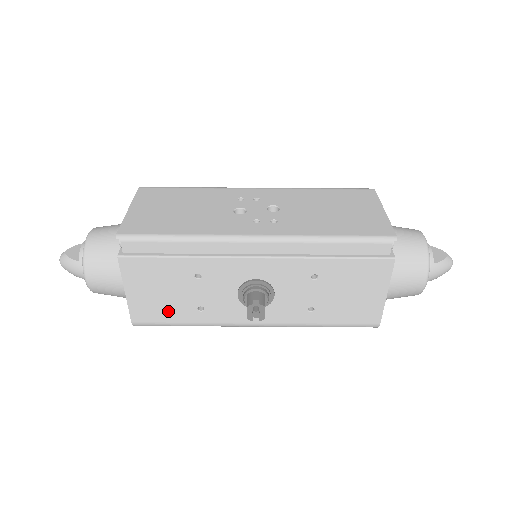
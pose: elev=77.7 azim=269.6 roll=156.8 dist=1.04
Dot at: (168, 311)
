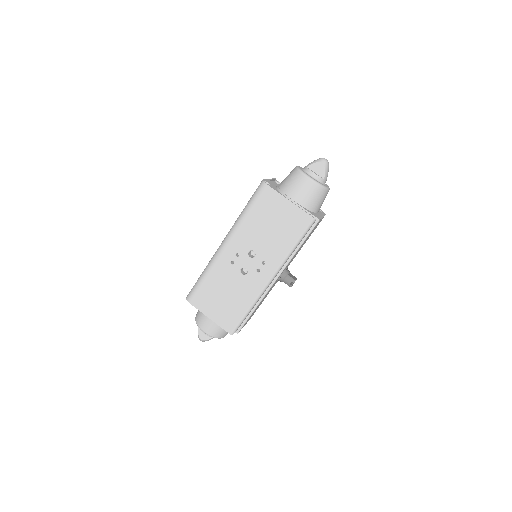
Dot at: occluded
